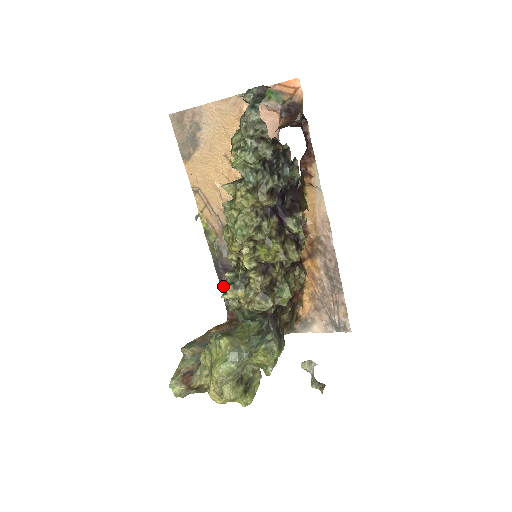
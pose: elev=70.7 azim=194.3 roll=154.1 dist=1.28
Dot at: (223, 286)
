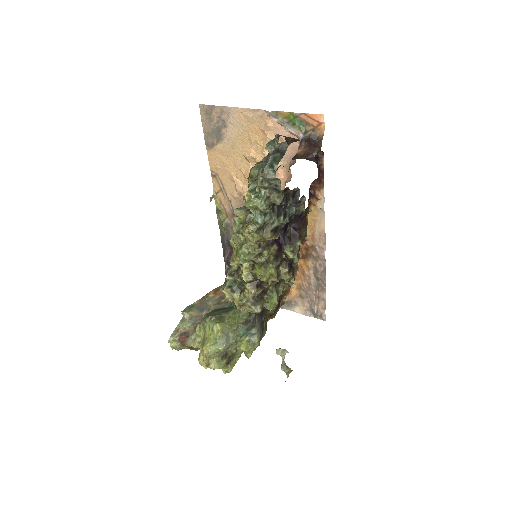
Dot at: (226, 256)
